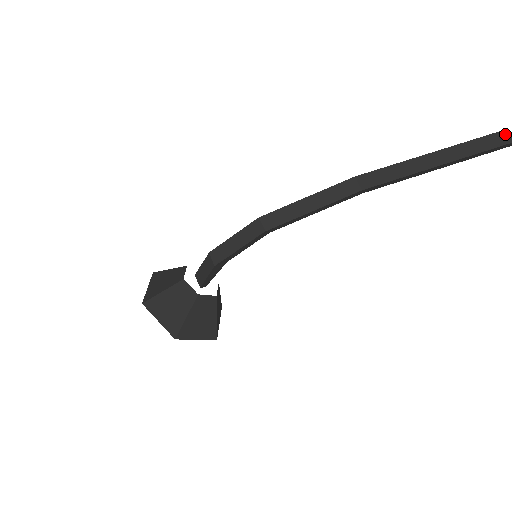
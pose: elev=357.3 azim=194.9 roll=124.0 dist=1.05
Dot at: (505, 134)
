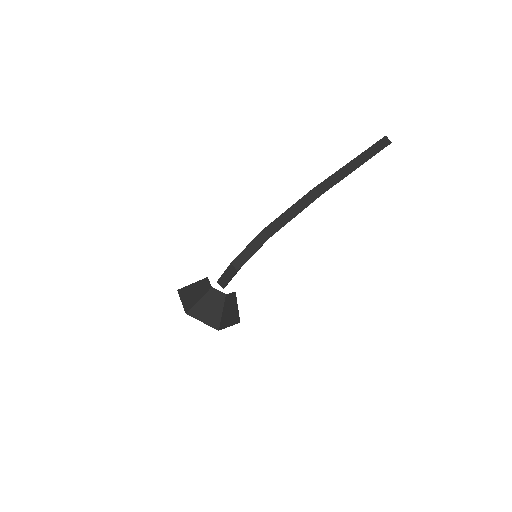
Dot at: (385, 139)
